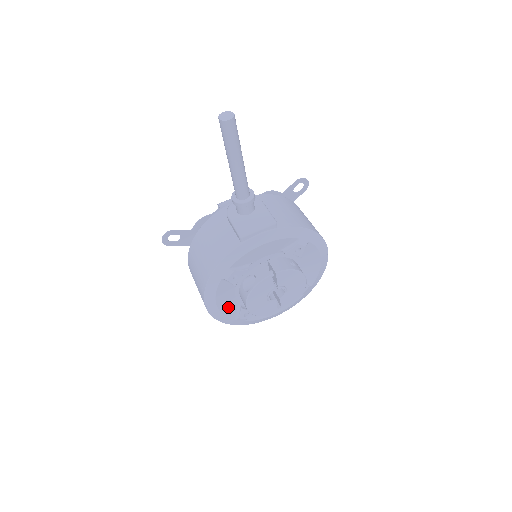
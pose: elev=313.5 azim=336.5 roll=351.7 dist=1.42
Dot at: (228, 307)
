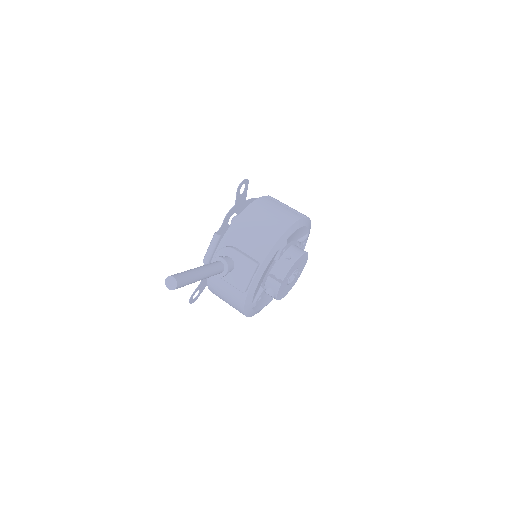
Dot at: (267, 299)
